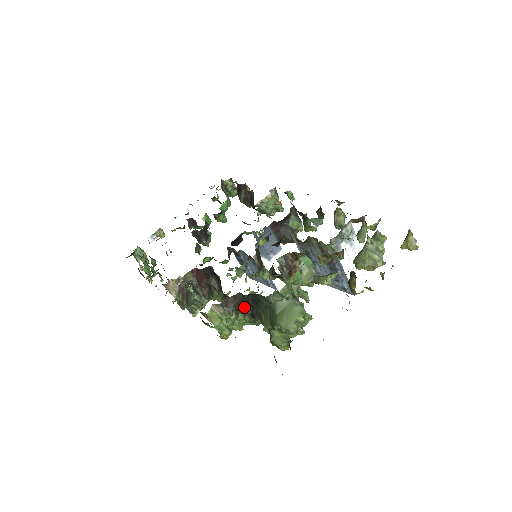
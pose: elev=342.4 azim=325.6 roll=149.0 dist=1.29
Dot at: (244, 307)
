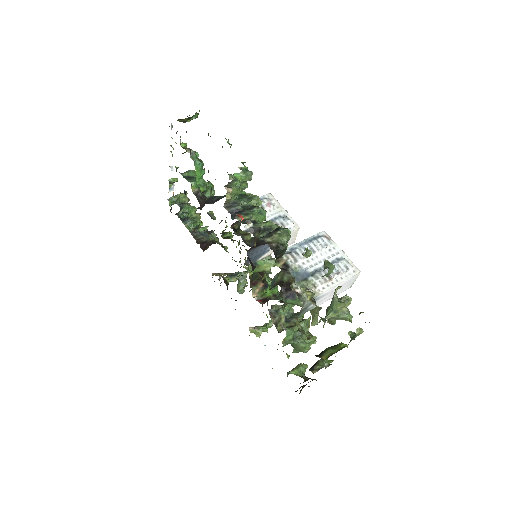
Dot at: occluded
